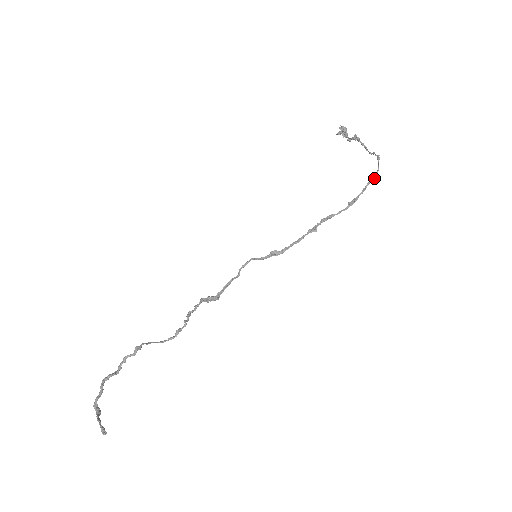
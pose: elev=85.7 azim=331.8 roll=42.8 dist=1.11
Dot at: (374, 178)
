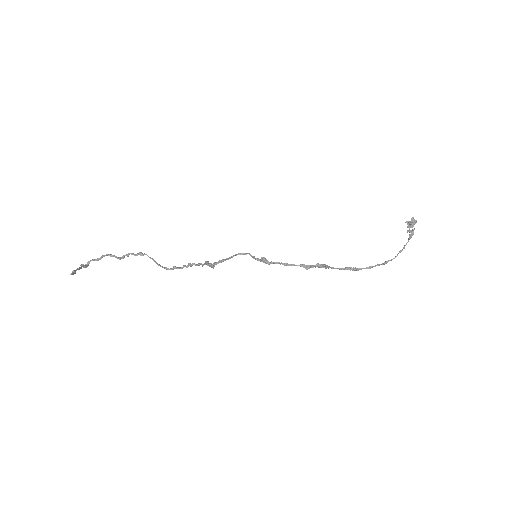
Dot at: (385, 263)
